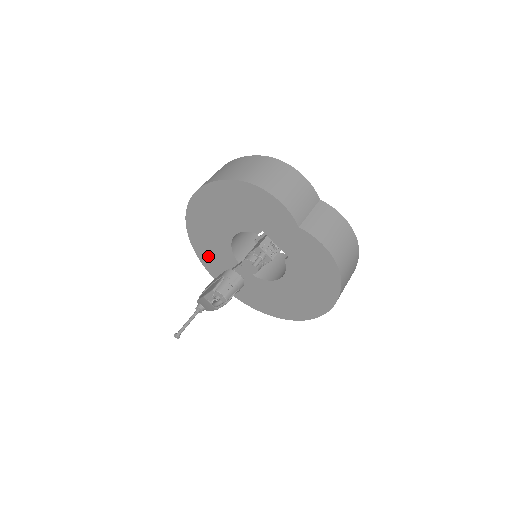
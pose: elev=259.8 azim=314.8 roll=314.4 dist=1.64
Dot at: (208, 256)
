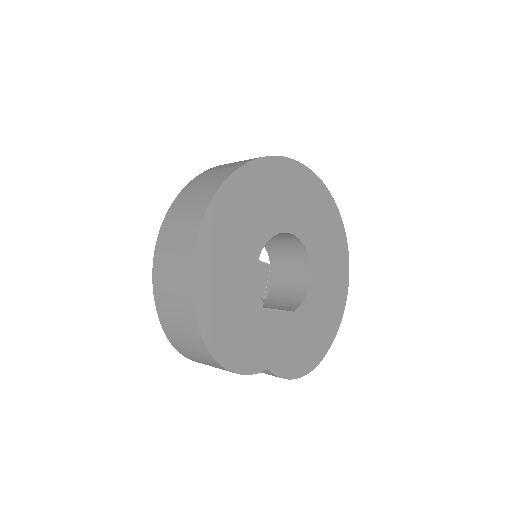
Dot at: occluded
